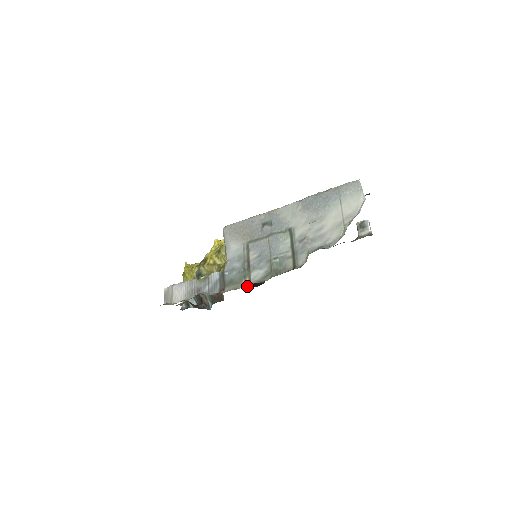
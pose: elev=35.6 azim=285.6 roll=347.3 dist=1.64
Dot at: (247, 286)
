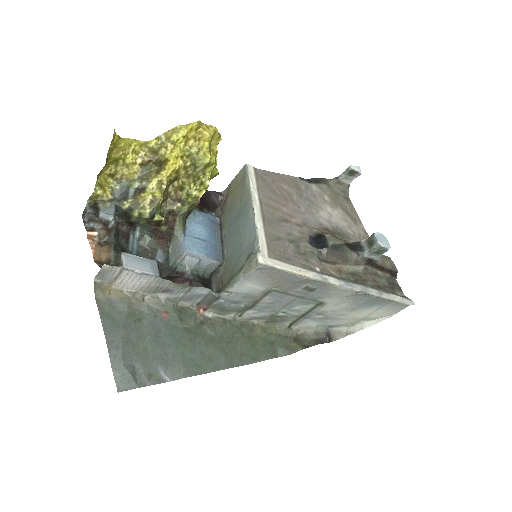
Dot at: occluded
